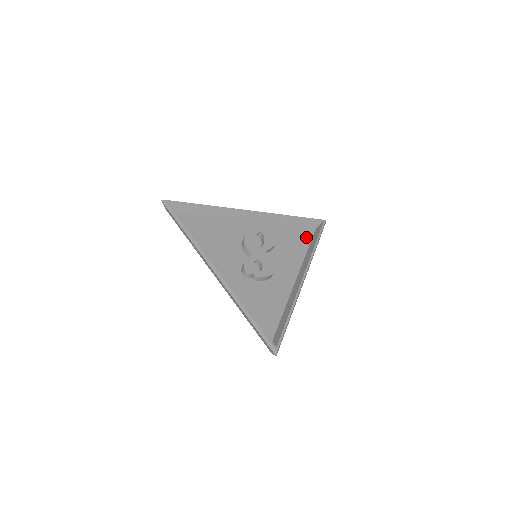
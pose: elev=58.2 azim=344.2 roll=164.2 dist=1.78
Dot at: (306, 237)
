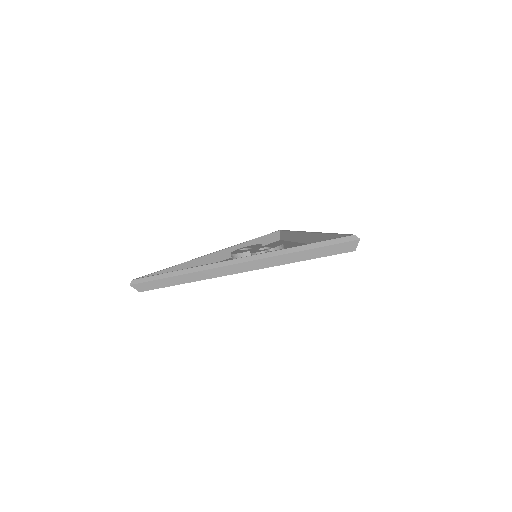
Dot at: (280, 242)
